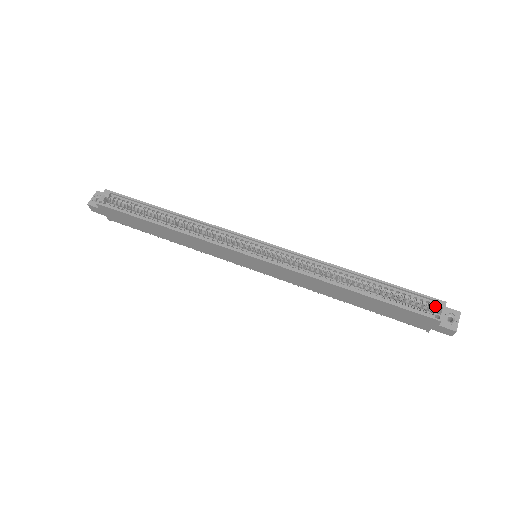
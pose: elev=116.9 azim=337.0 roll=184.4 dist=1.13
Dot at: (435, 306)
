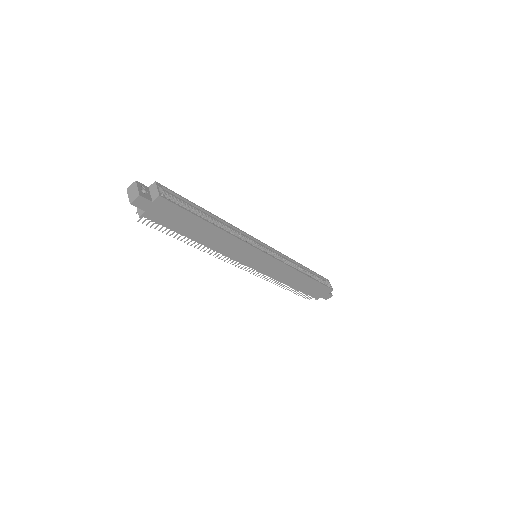
Dot at: (327, 282)
